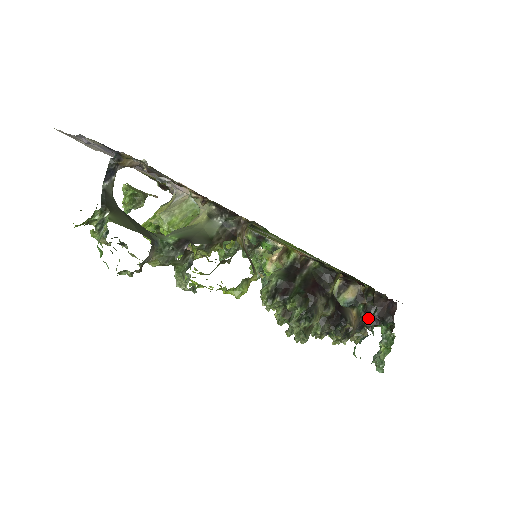
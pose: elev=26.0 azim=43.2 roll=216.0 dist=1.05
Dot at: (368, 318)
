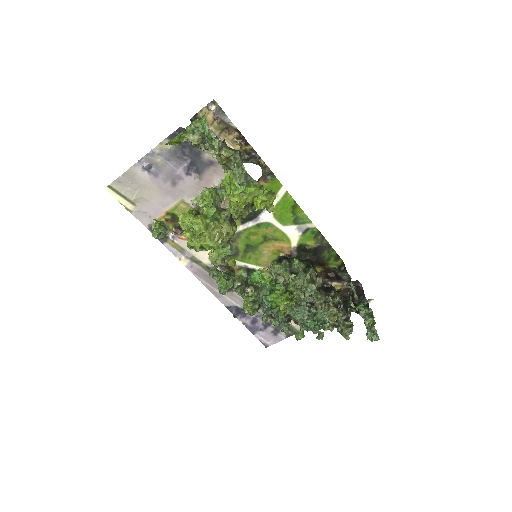
Dot at: (348, 302)
